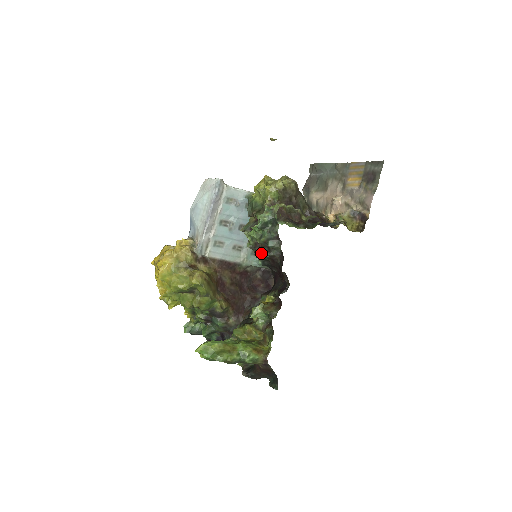
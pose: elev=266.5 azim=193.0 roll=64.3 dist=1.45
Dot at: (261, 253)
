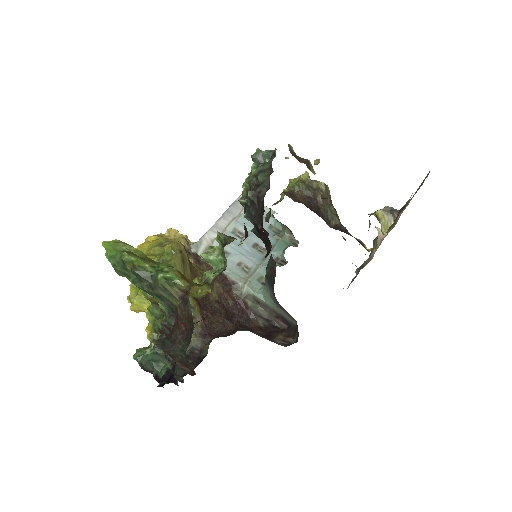
Dot at: occluded
